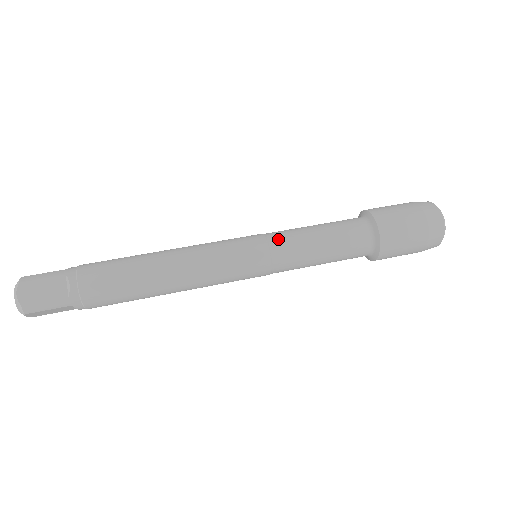
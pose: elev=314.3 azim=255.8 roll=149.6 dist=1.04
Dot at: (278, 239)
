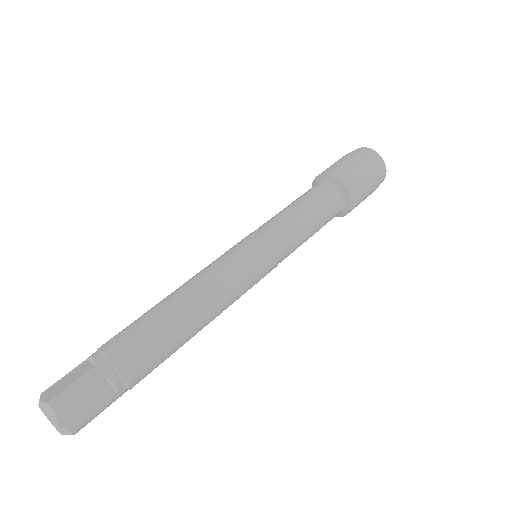
Dot at: (279, 238)
